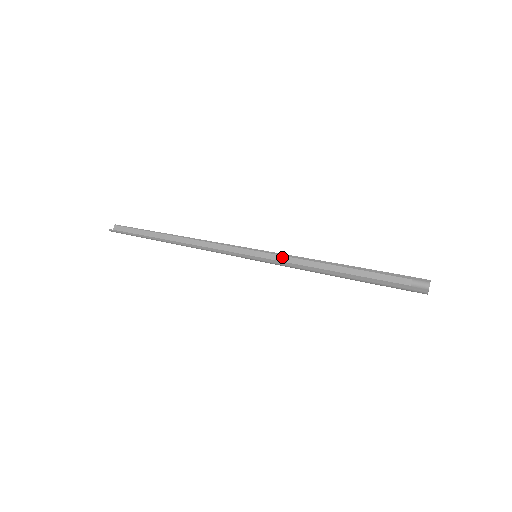
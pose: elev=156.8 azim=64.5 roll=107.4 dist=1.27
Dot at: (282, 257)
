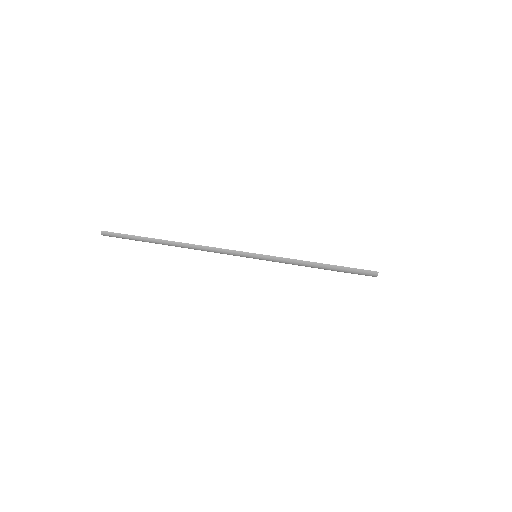
Dot at: occluded
